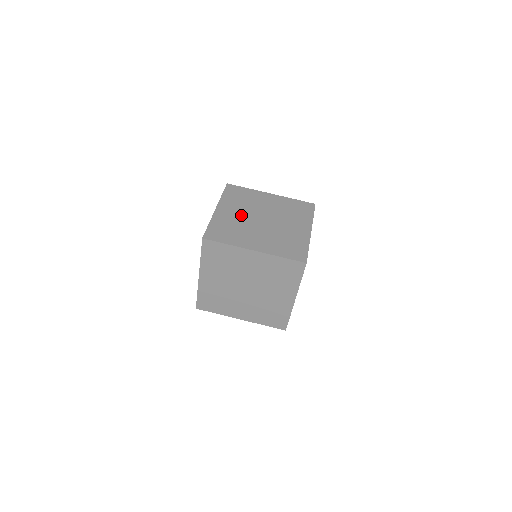
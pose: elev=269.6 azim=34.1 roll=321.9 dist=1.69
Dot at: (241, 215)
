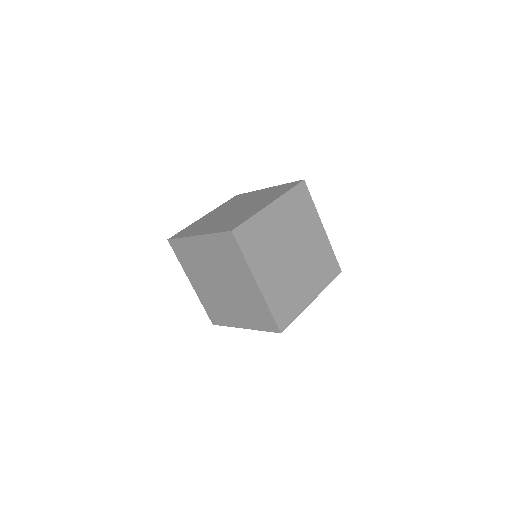
Dot at: (282, 231)
